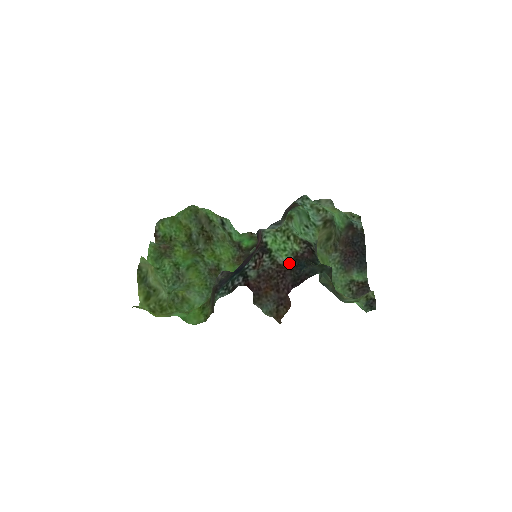
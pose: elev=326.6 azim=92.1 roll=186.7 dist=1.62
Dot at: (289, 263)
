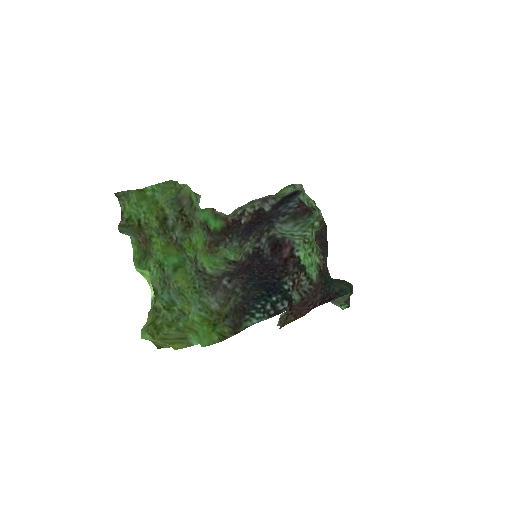
Dot at: (318, 280)
